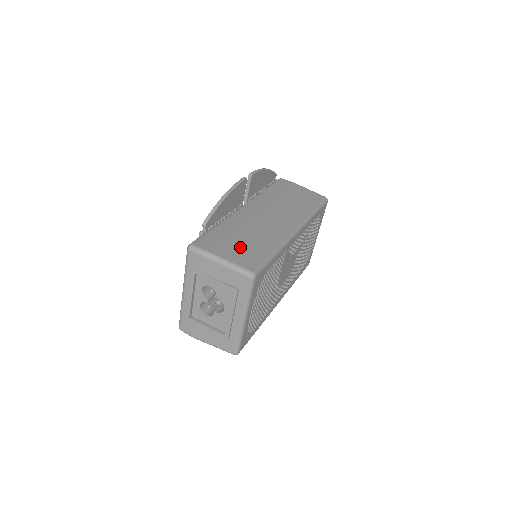
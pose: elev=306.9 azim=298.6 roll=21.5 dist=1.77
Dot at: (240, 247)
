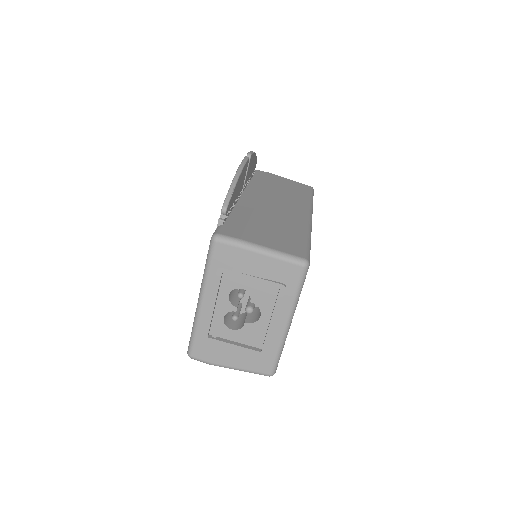
Dot at: (272, 234)
